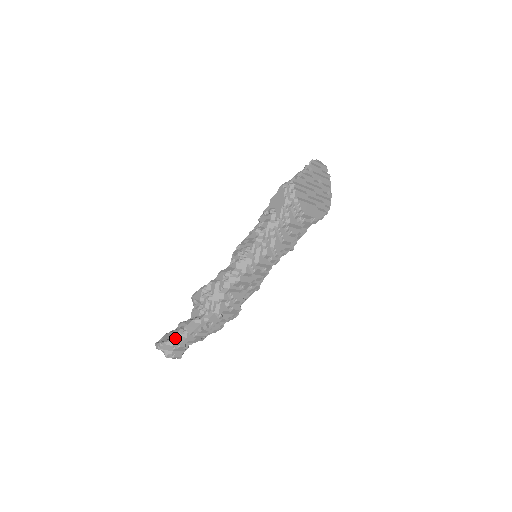
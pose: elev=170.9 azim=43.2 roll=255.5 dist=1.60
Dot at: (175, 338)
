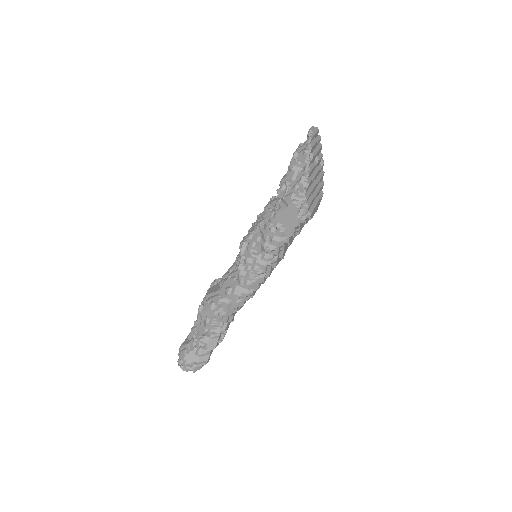
Dot at: (200, 359)
